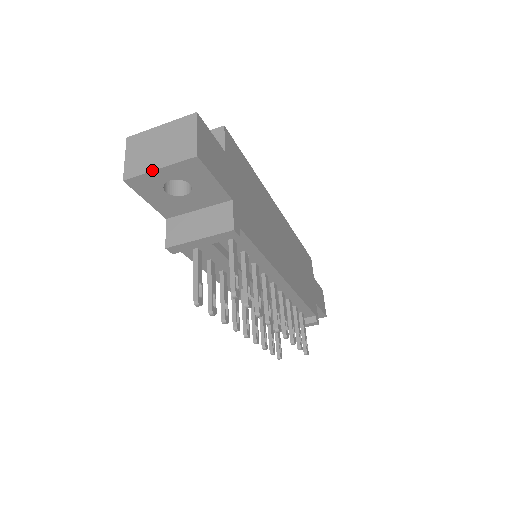
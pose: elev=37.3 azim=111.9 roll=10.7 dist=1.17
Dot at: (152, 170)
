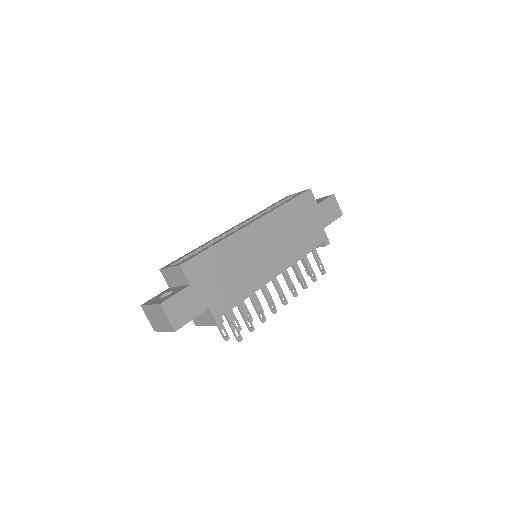
Dot at: (162, 331)
